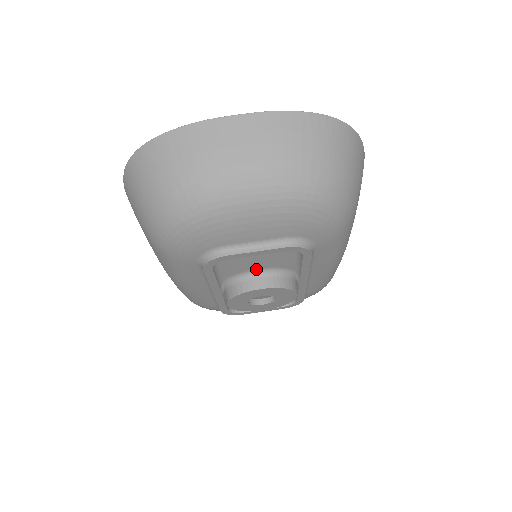
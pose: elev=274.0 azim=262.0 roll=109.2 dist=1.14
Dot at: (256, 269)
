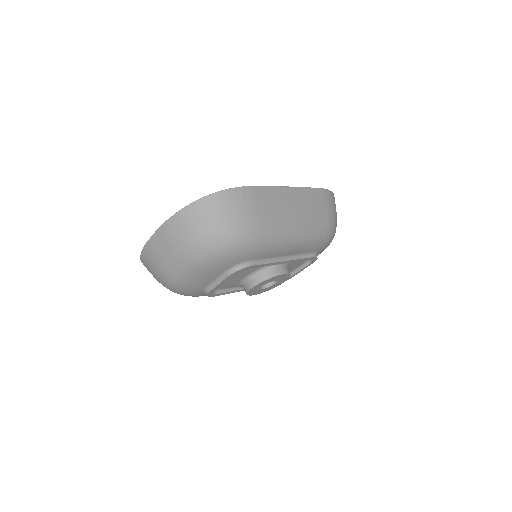
Dot at: (243, 278)
